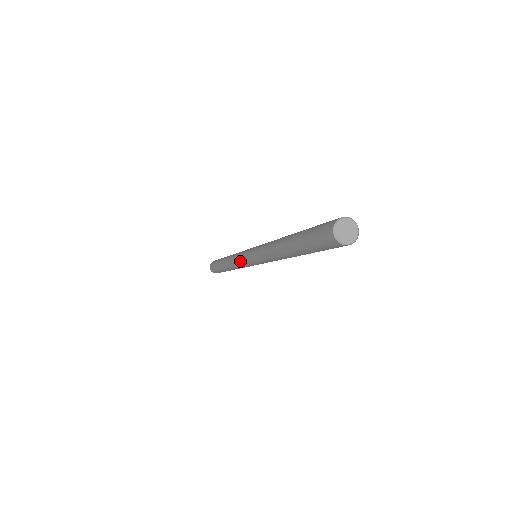
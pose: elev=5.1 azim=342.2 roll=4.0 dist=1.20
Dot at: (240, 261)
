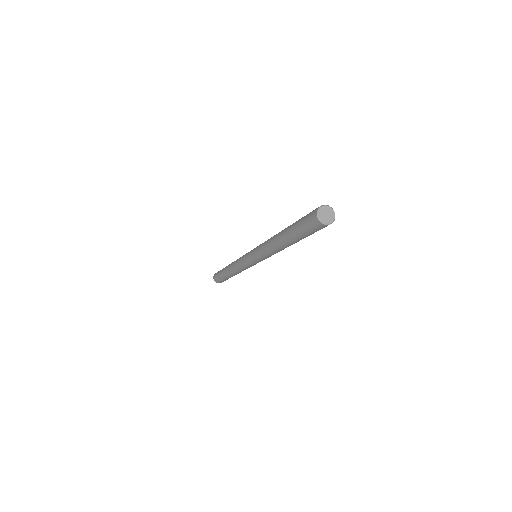
Dot at: (242, 260)
